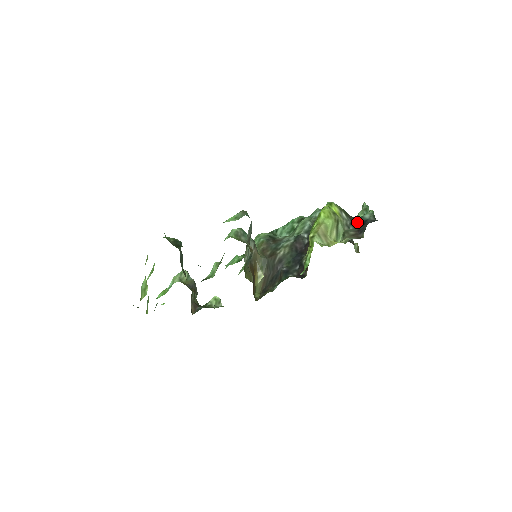
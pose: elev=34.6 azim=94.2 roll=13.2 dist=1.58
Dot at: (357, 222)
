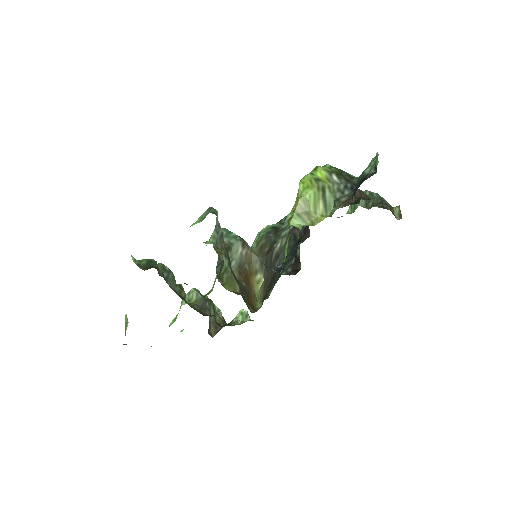
Dot at: (357, 182)
